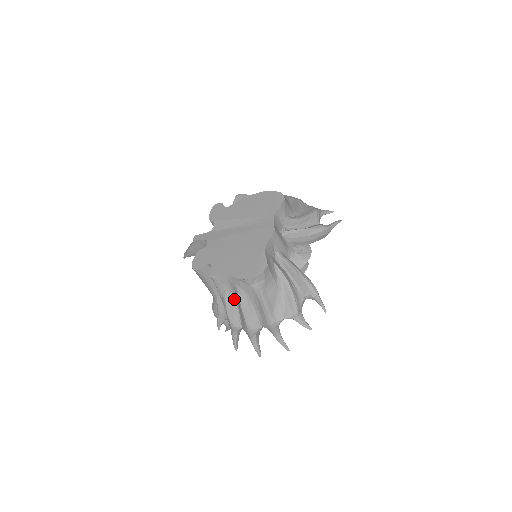
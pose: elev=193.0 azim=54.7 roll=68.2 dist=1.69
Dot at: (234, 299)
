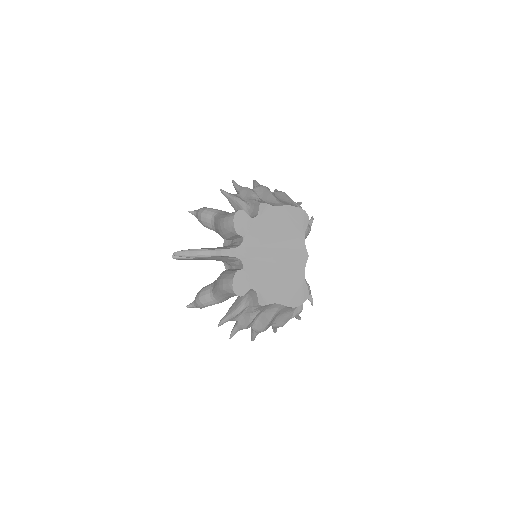
Dot at: (261, 312)
